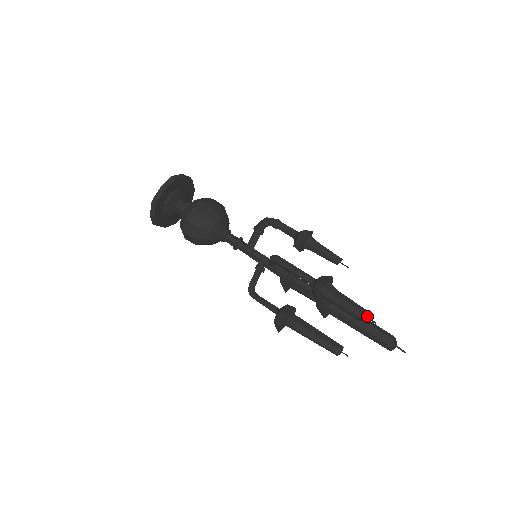
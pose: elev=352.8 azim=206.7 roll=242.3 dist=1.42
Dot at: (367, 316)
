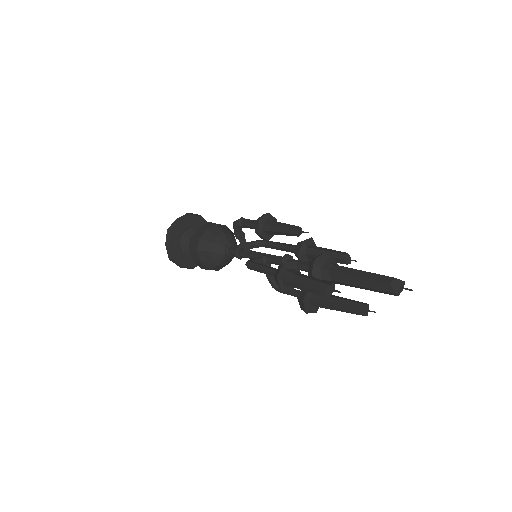
Dot at: (330, 288)
